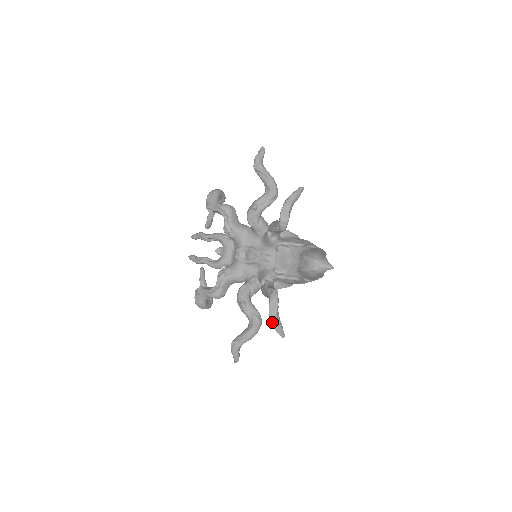
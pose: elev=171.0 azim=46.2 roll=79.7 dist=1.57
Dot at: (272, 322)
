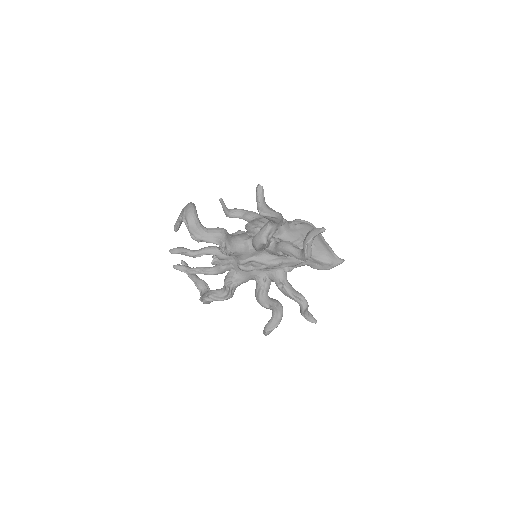
Dot at: (305, 318)
